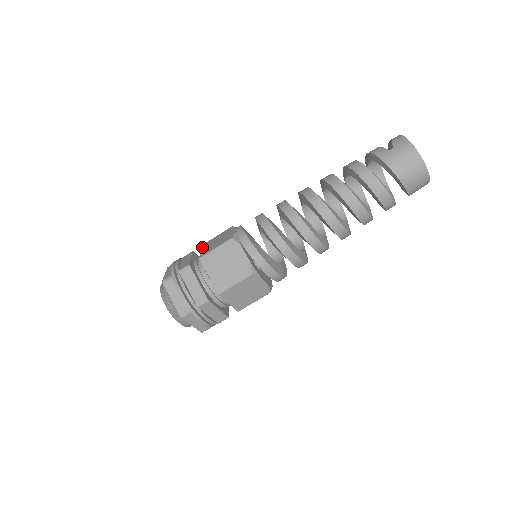
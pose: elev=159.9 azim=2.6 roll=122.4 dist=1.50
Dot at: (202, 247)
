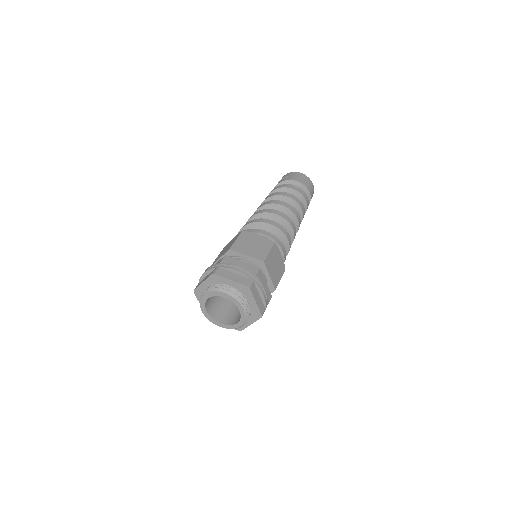
Dot at: (215, 261)
